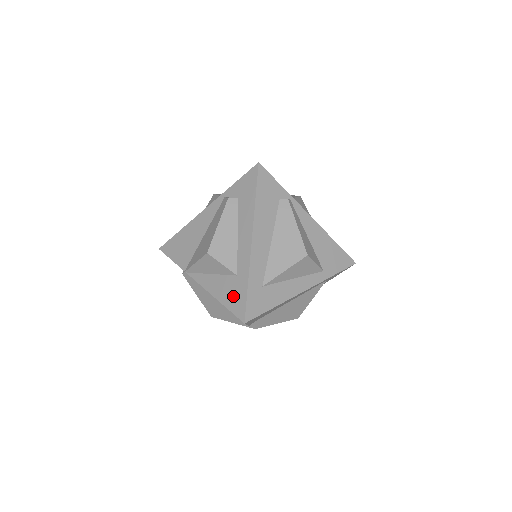
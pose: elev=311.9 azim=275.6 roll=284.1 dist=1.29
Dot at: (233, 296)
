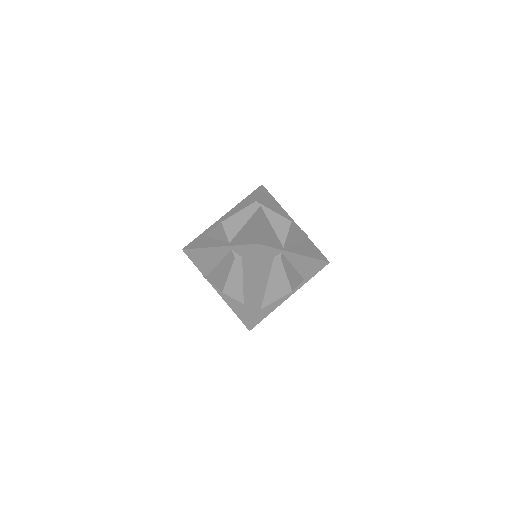
Dot at: (241, 313)
